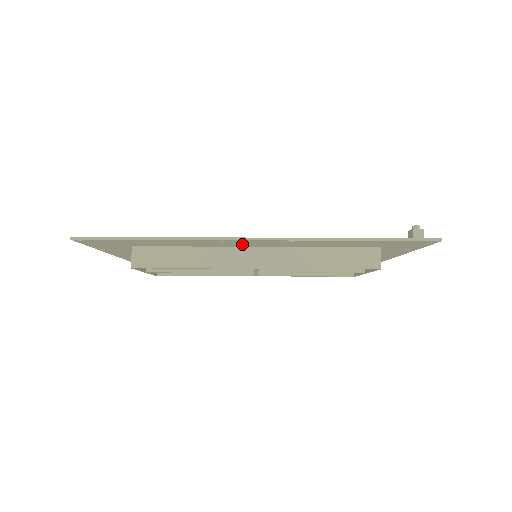
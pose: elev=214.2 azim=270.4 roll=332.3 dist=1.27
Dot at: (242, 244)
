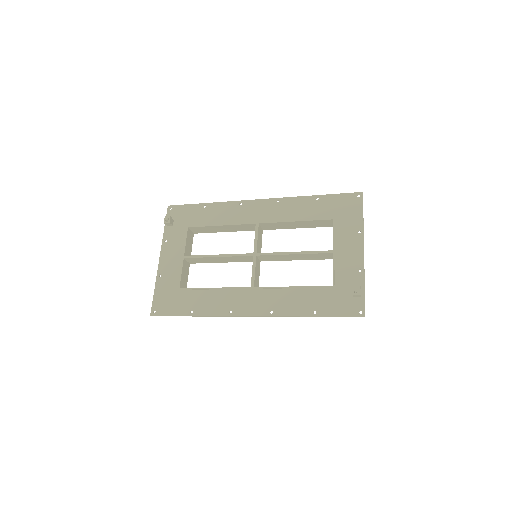
Dot at: (243, 299)
